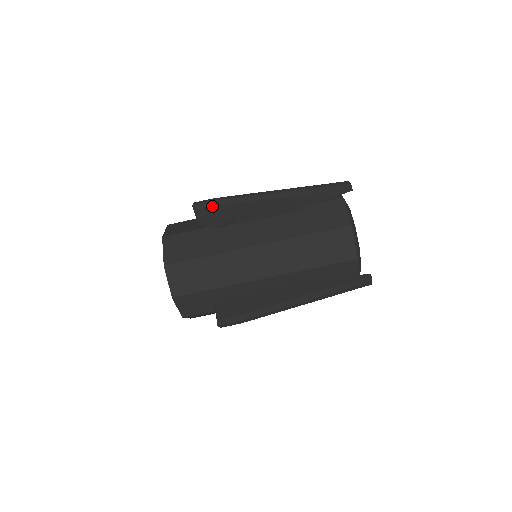
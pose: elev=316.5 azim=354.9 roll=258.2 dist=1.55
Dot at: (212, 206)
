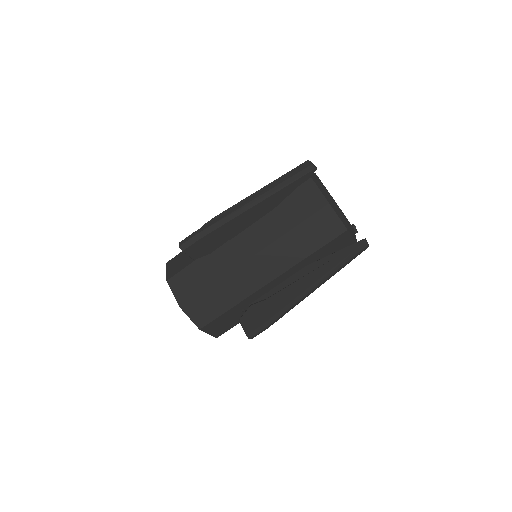
Dot at: (196, 241)
